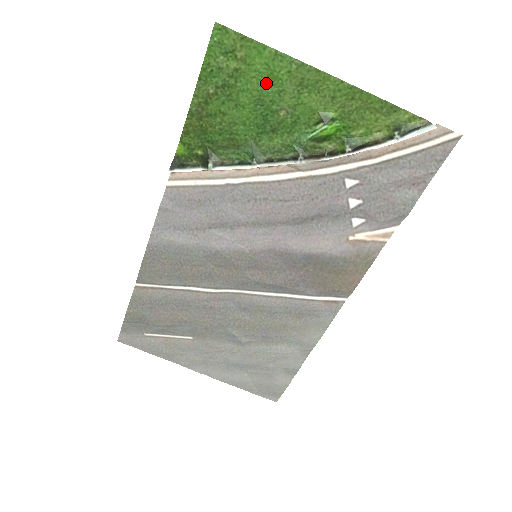
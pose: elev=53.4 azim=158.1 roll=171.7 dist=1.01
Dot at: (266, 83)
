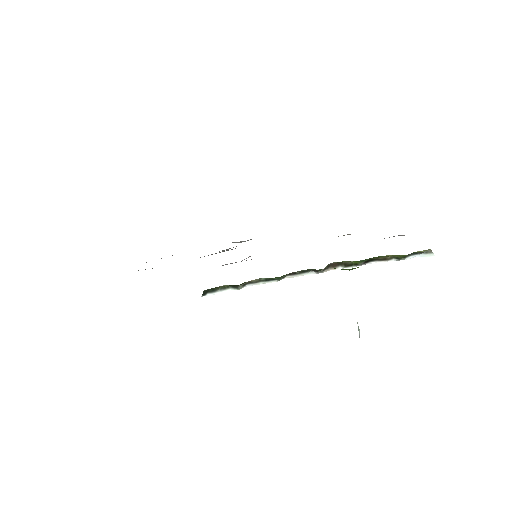
Dot at: occluded
